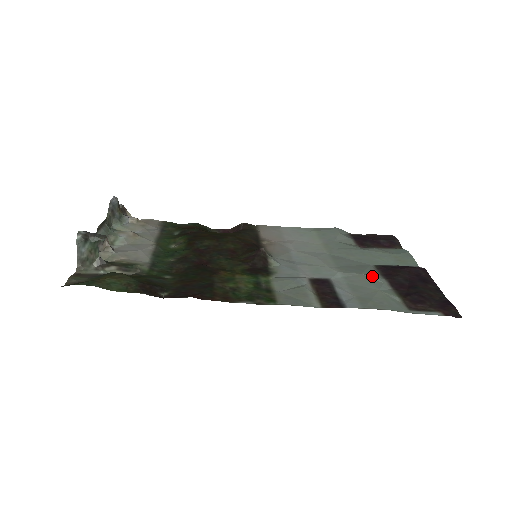
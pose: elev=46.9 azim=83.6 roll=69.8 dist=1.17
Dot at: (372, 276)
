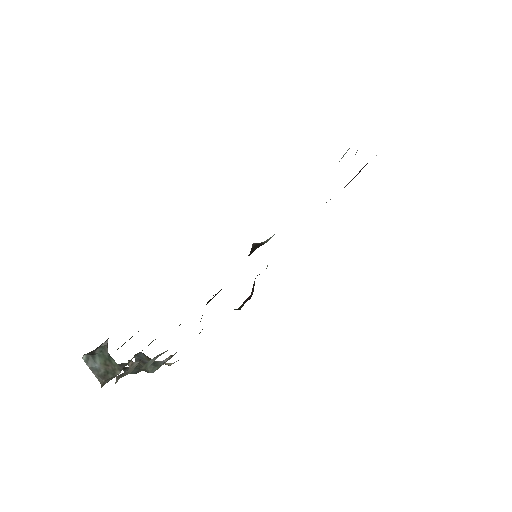
Dot at: (342, 157)
